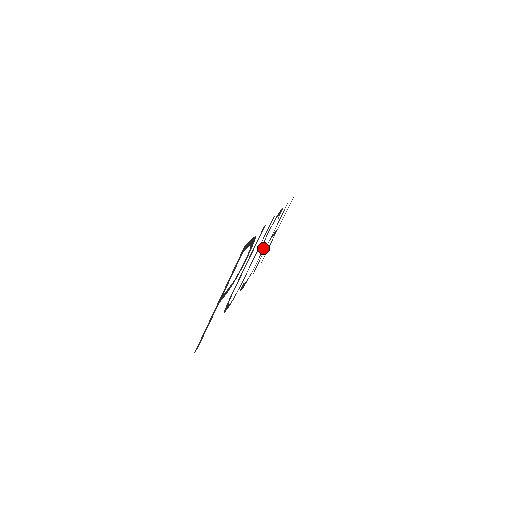
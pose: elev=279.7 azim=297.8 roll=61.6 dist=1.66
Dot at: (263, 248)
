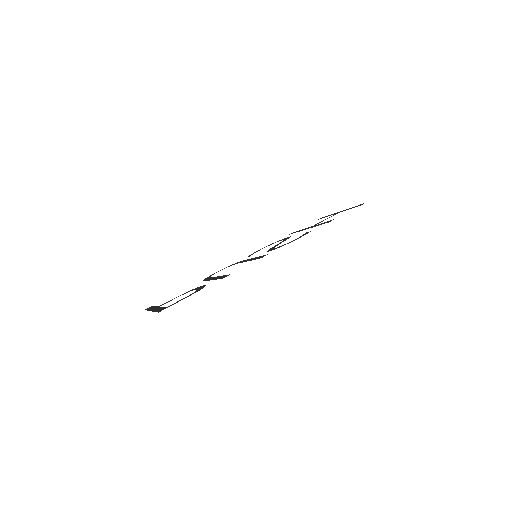
Dot at: (288, 238)
